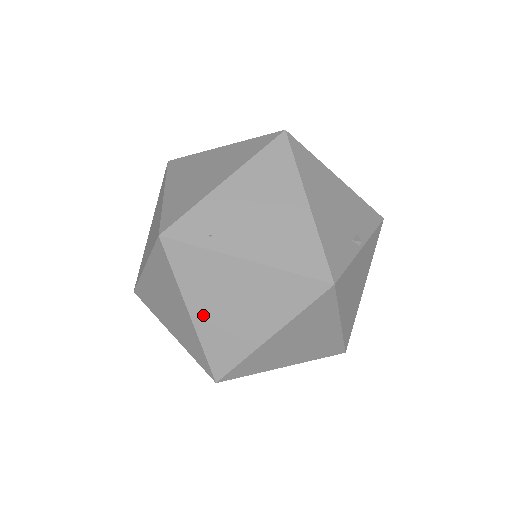
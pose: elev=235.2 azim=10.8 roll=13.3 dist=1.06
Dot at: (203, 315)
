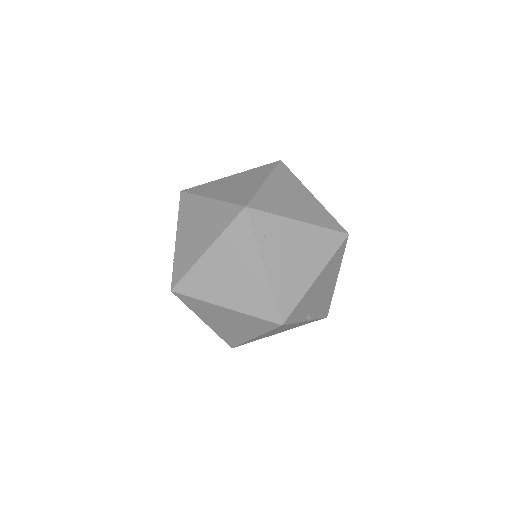
Dot at: (211, 260)
